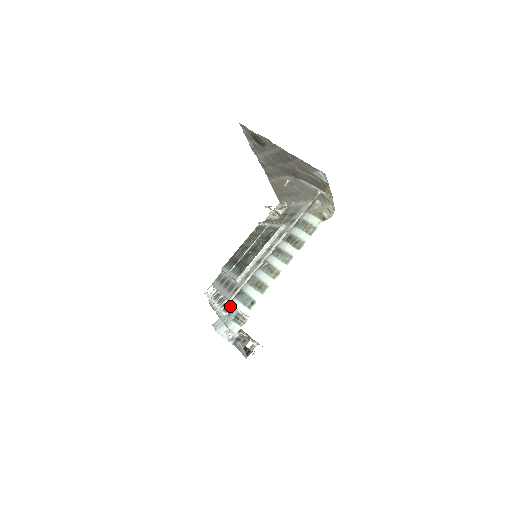
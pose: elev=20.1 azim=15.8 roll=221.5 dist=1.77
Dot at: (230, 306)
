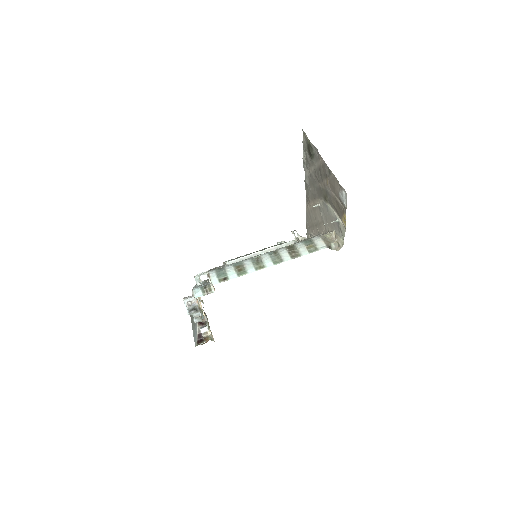
Dot at: (208, 282)
